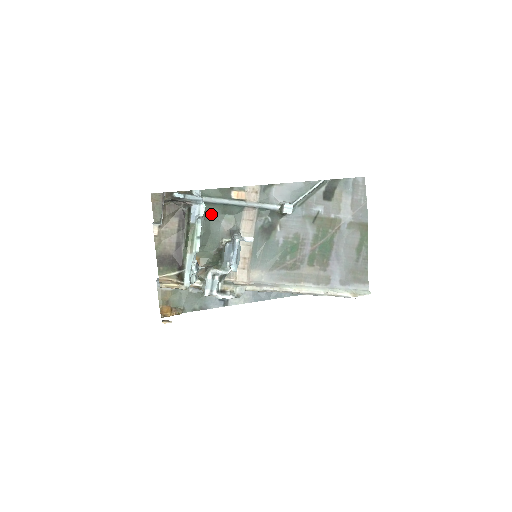
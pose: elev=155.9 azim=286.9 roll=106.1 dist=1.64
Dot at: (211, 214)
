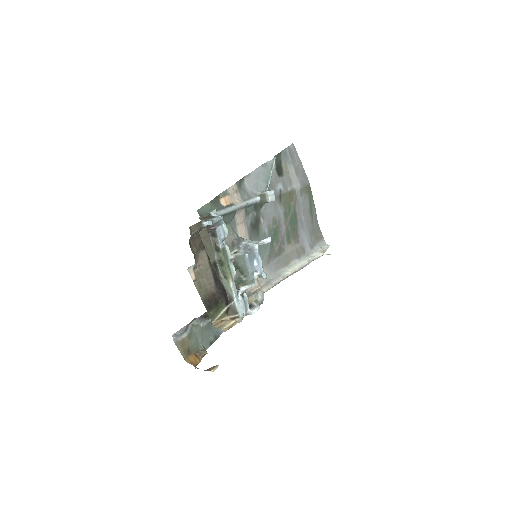
Dot at: occluded
